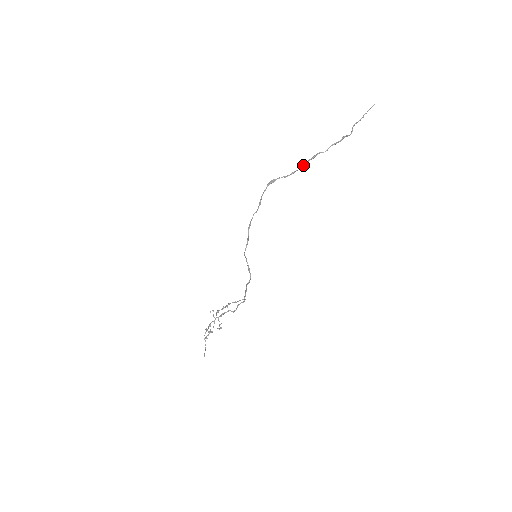
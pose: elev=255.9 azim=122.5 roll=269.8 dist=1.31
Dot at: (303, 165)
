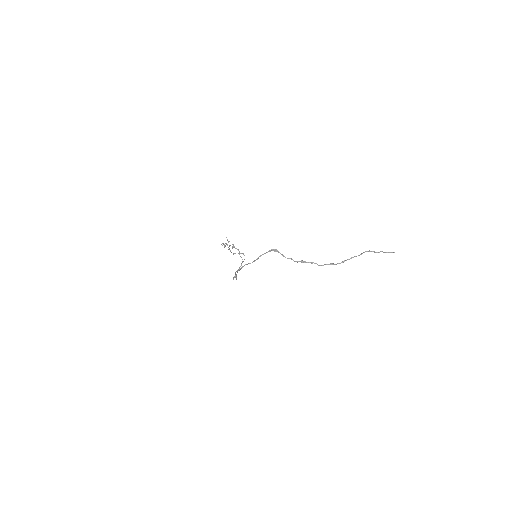
Dot at: (297, 262)
